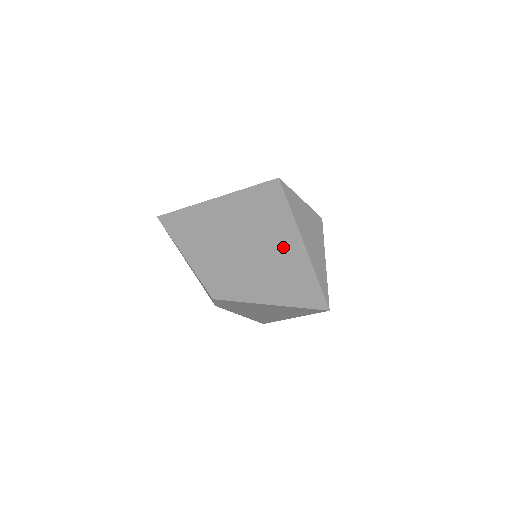
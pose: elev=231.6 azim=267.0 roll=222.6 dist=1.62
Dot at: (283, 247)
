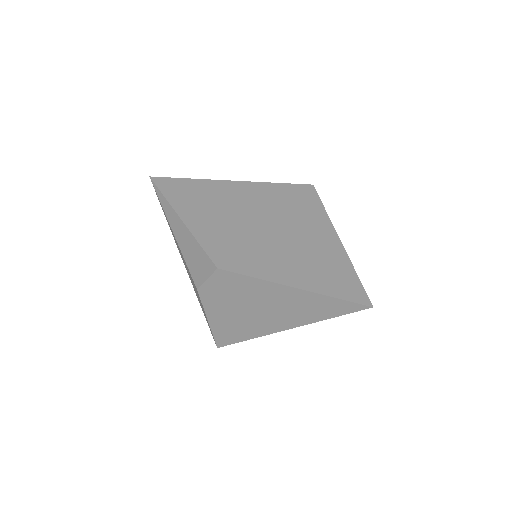
Dot at: (317, 240)
